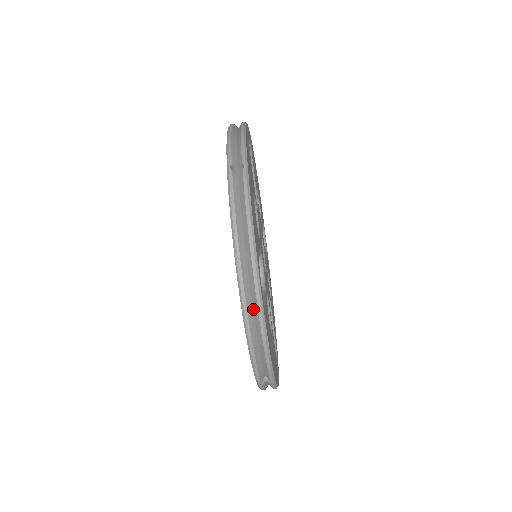
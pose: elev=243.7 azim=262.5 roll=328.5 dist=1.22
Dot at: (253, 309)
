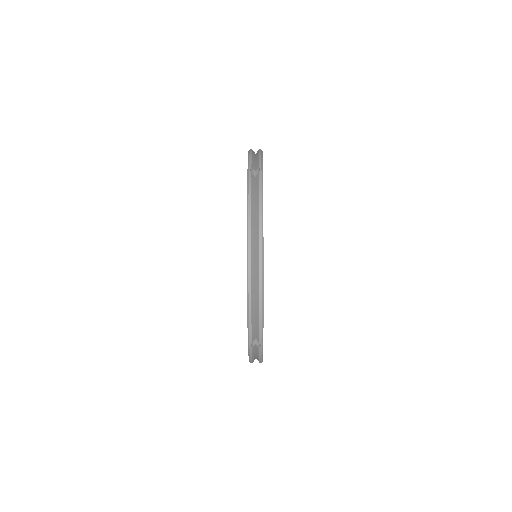
Dot at: (255, 271)
